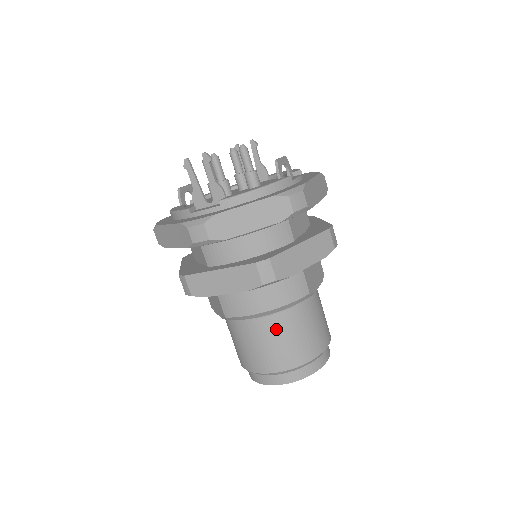
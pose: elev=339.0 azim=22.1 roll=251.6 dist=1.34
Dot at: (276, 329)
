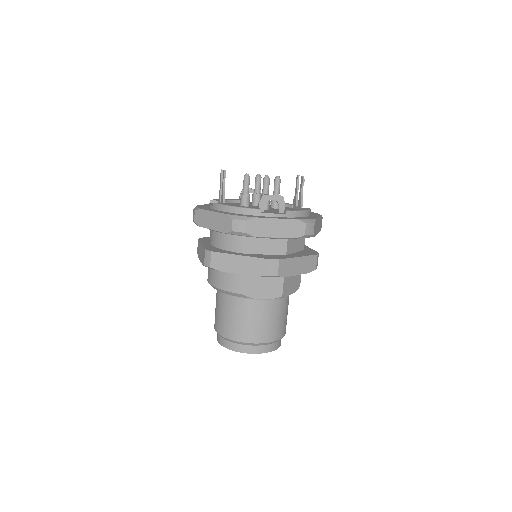
Dot at: (223, 304)
